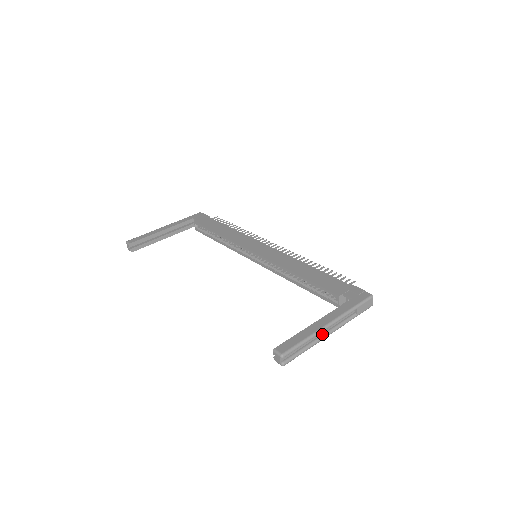
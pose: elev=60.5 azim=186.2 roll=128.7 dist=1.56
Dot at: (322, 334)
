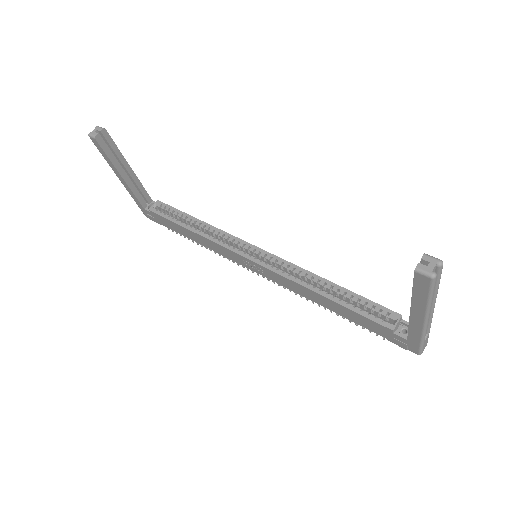
Dot at: occluded
